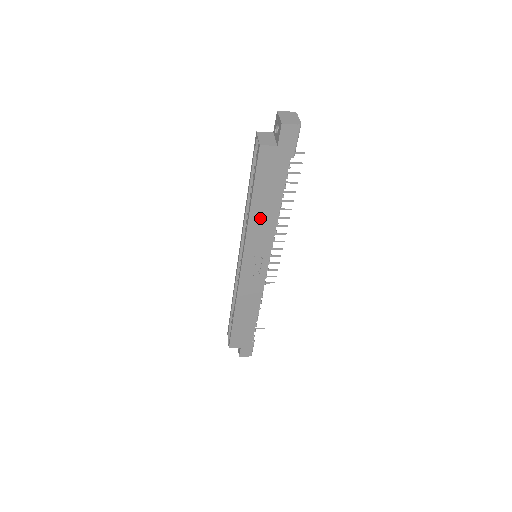
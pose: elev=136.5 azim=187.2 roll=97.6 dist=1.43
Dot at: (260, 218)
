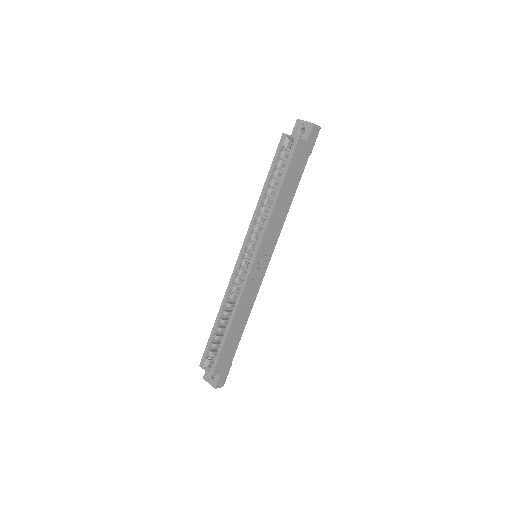
Dot at: (279, 209)
